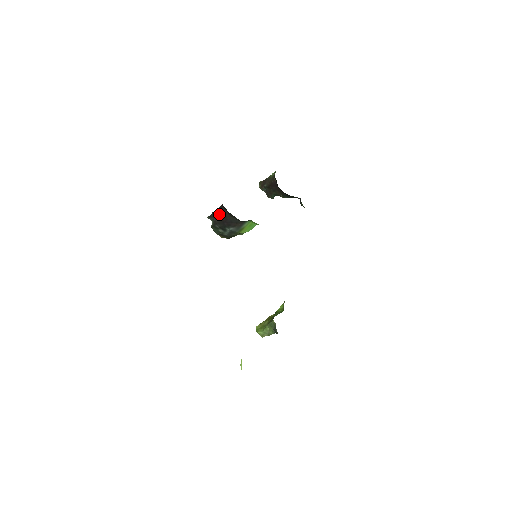
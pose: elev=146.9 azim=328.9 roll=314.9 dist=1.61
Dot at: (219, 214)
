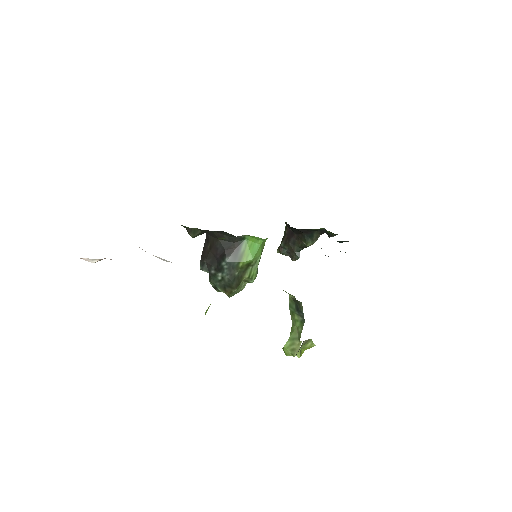
Dot at: (195, 228)
